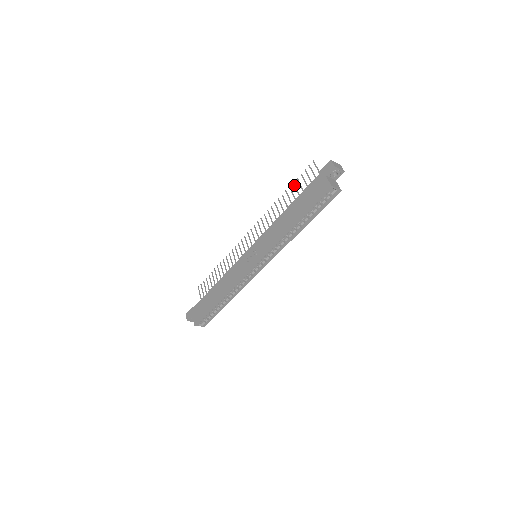
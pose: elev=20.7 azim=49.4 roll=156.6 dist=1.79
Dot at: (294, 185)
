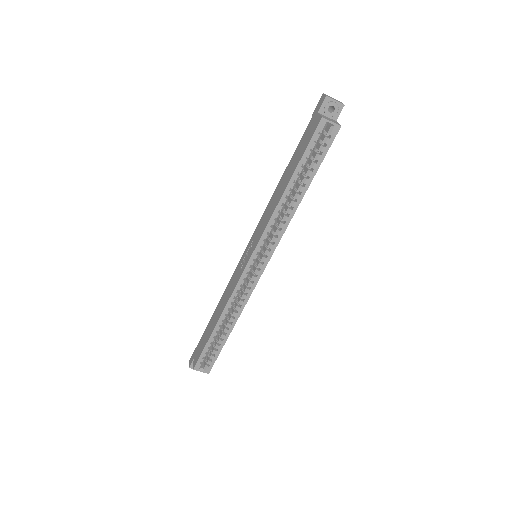
Dot at: occluded
